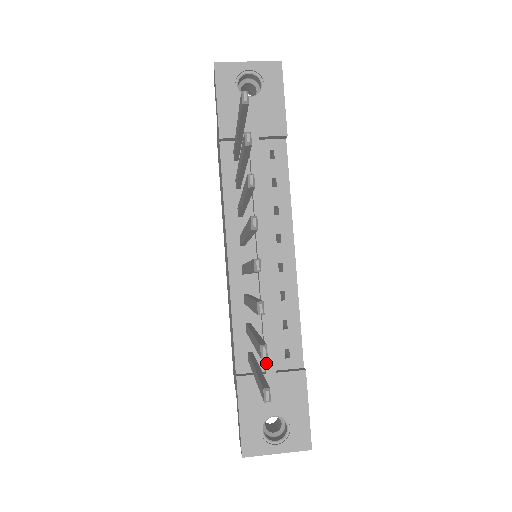
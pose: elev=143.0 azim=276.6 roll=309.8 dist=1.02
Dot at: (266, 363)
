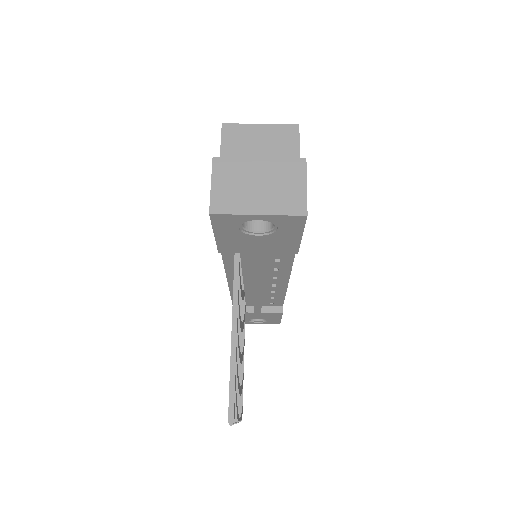
Dot at: (254, 311)
